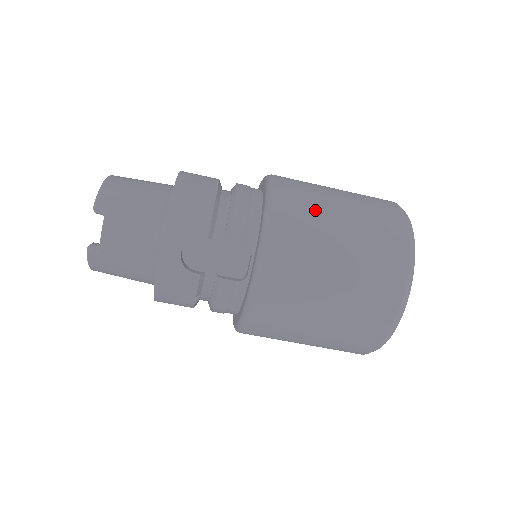
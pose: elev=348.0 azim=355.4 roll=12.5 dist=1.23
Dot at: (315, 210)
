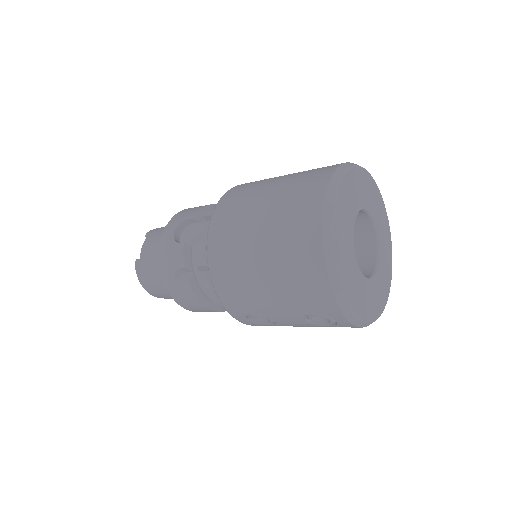
Dot at: occluded
